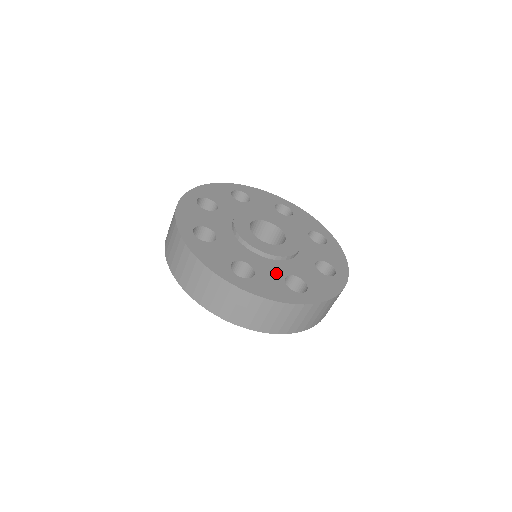
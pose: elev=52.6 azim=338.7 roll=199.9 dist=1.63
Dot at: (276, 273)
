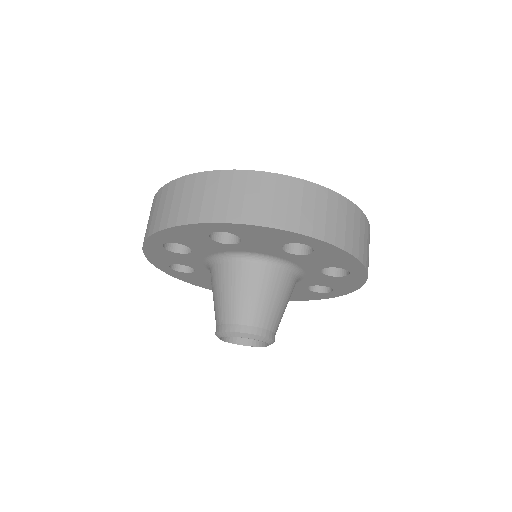
Dot at: occluded
